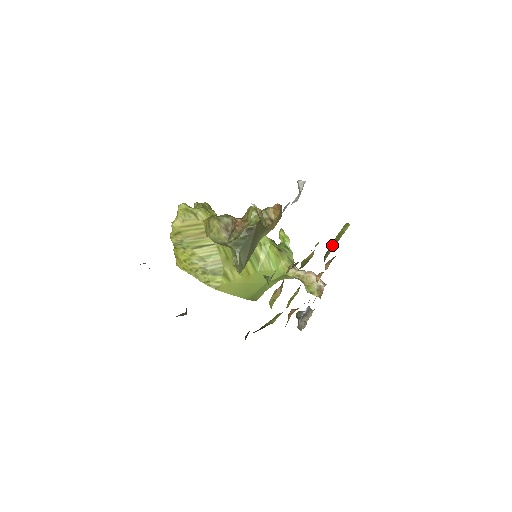
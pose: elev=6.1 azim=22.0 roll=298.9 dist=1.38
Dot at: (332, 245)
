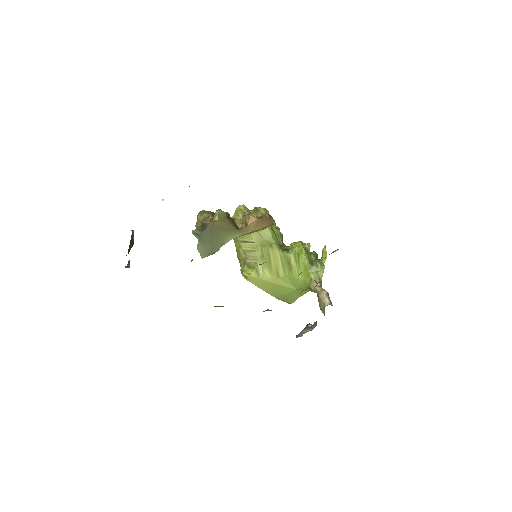
Dot at: occluded
